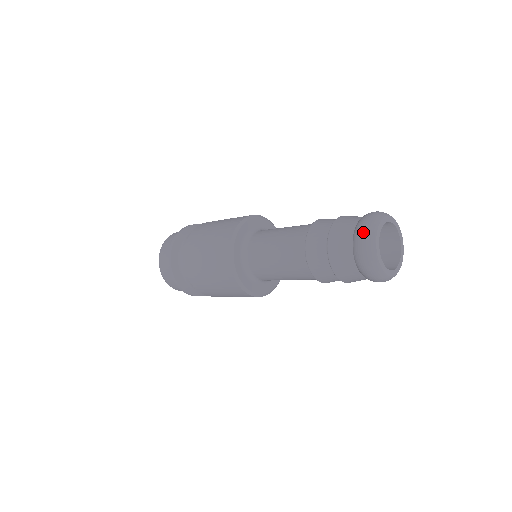
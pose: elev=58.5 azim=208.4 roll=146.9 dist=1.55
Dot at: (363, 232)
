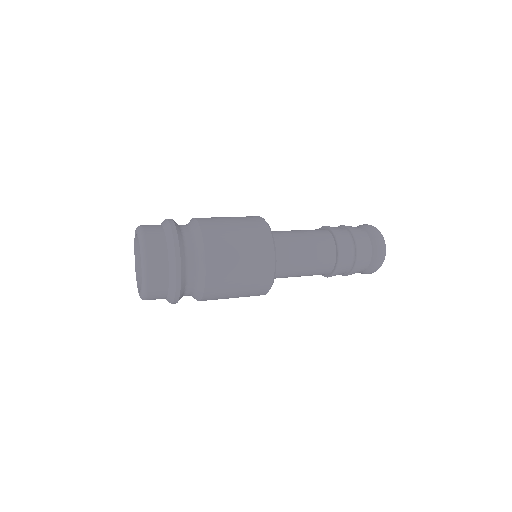
Dot at: (373, 227)
